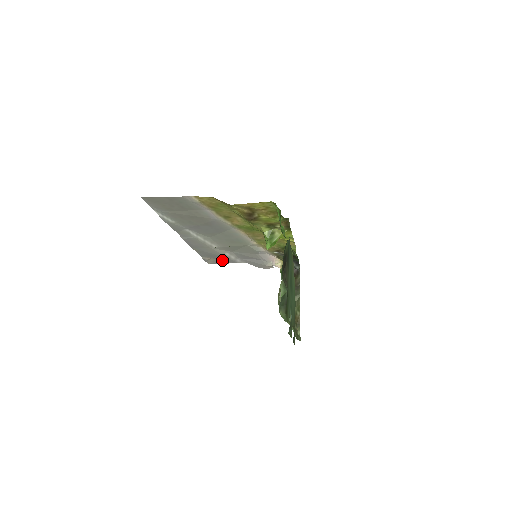
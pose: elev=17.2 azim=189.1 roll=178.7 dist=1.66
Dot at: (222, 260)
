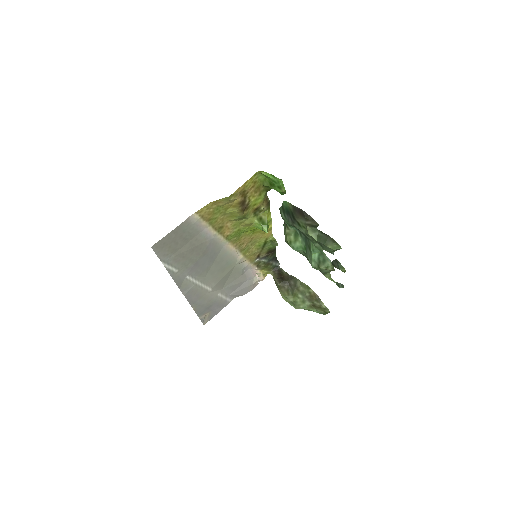
Dot at: (215, 310)
